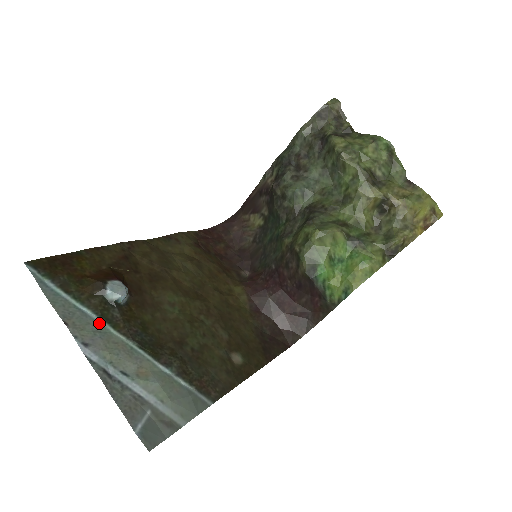
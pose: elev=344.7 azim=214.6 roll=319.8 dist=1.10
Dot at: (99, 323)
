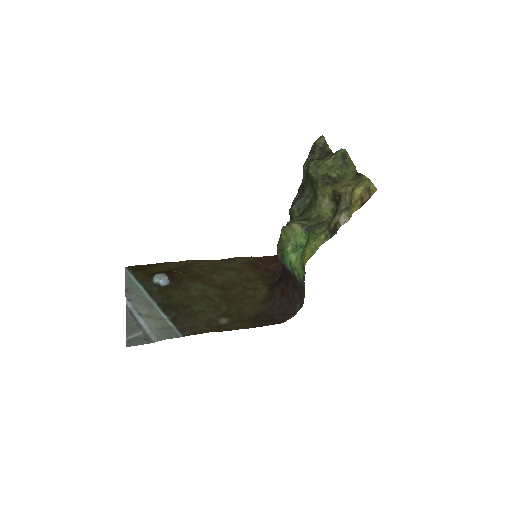
Dot at: (143, 292)
